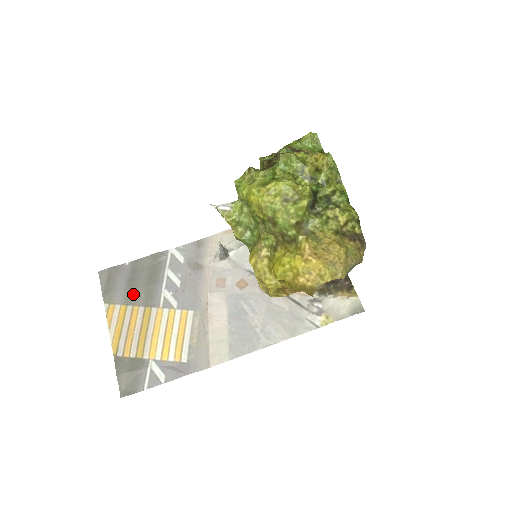
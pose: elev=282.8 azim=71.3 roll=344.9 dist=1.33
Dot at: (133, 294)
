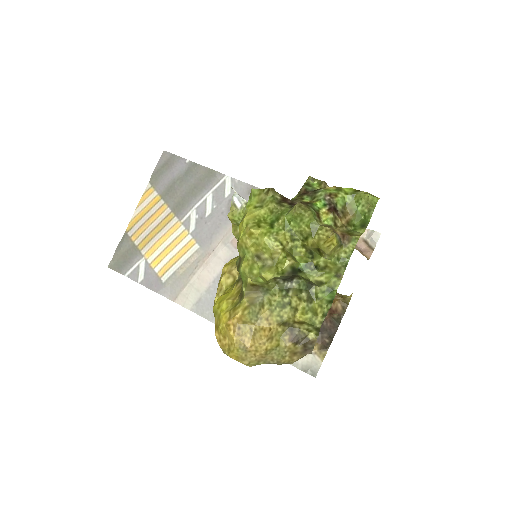
Dot at: (171, 193)
